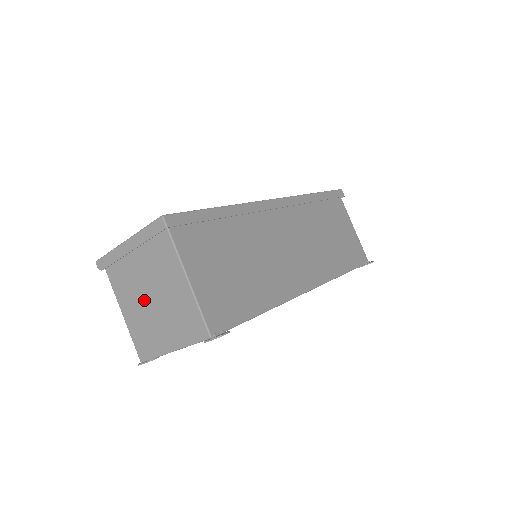
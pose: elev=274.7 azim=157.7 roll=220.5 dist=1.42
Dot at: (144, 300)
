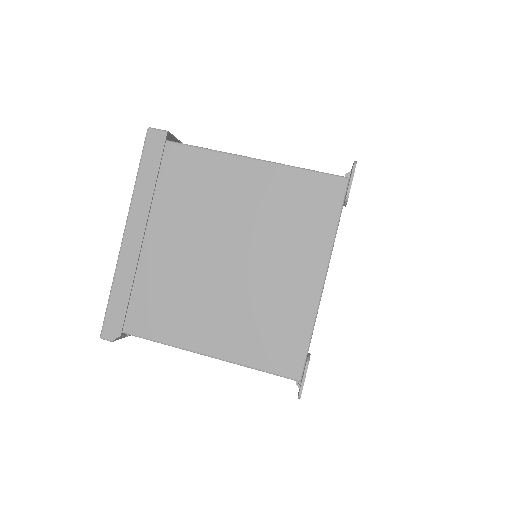
Dot at: (219, 278)
